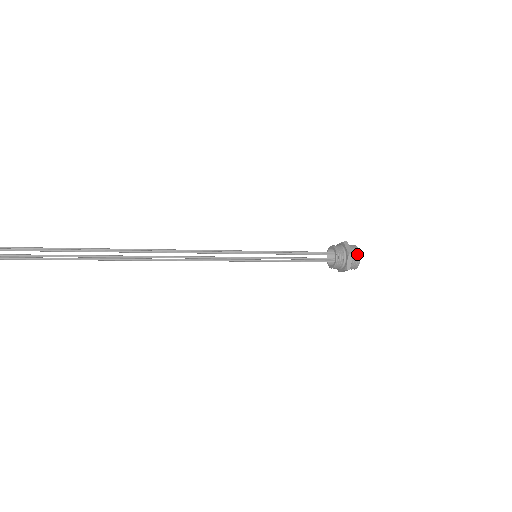
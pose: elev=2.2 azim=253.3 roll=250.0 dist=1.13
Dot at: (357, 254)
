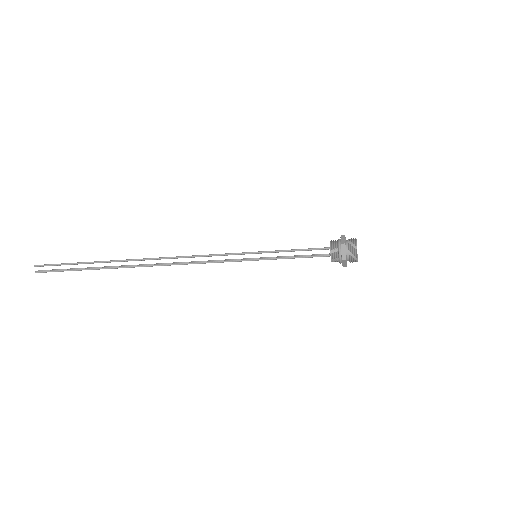
Dot at: (353, 244)
